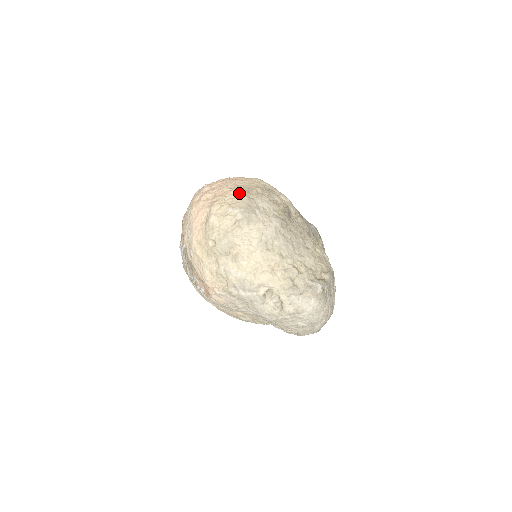
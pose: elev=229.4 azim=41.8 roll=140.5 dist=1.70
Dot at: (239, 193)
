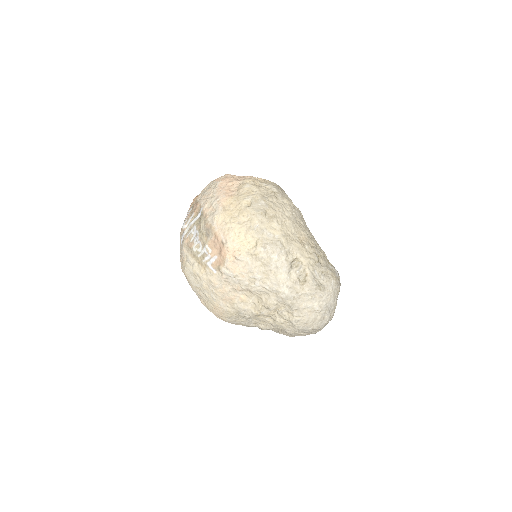
Dot at: (267, 180)
